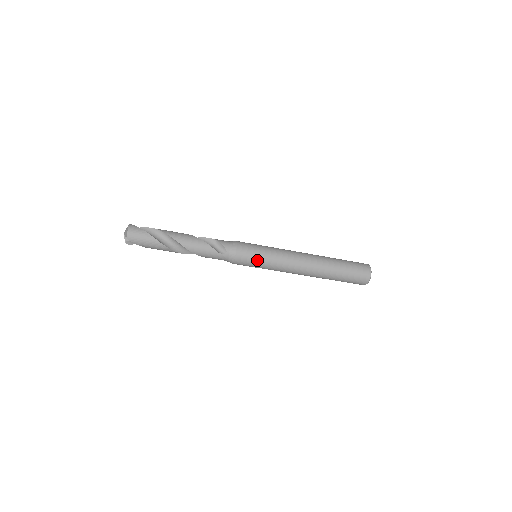
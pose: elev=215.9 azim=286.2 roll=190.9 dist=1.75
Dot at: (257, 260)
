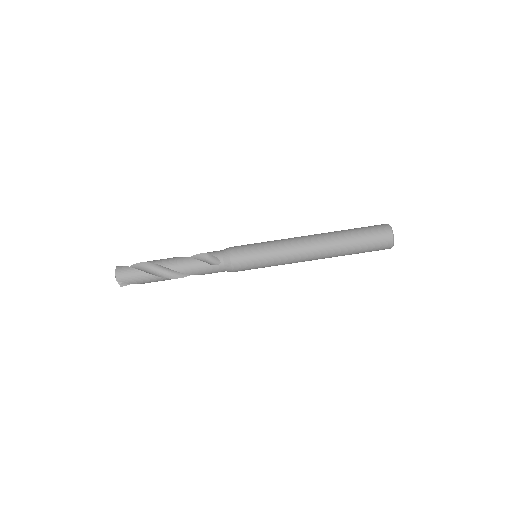
Dot at: (256, 260)
